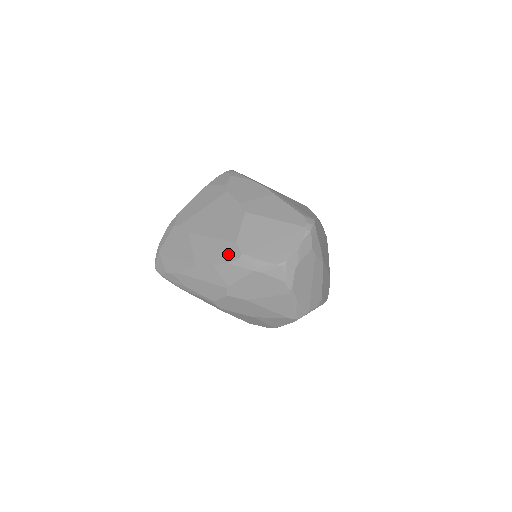
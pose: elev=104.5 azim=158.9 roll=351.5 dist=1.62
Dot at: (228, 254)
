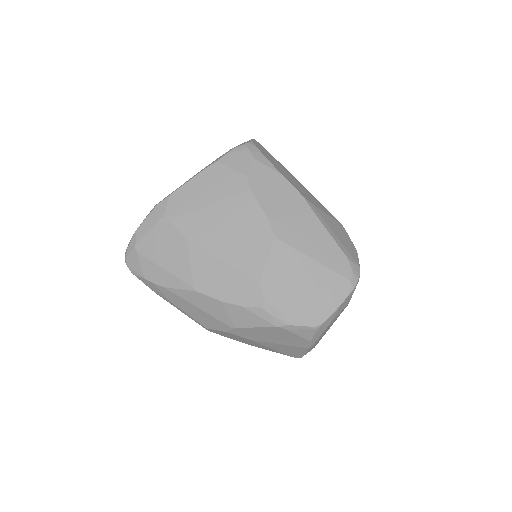
Dot at: (245, 295)
